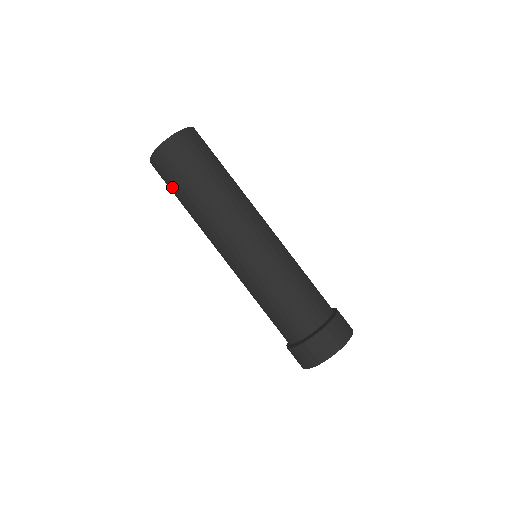
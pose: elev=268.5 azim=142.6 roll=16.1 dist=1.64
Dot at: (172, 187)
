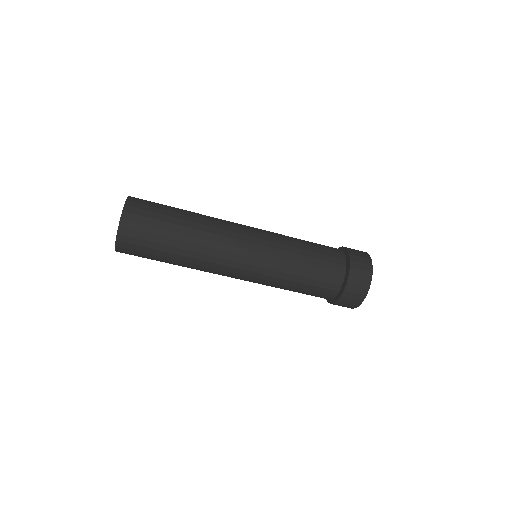
Dot at: occluded
